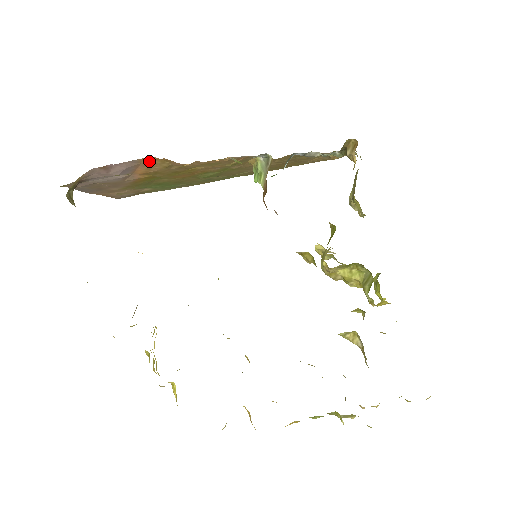
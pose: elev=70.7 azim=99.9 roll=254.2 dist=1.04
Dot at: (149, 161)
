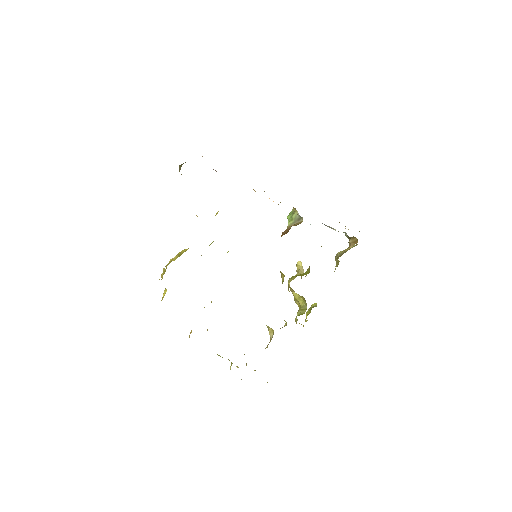
Dot at: occluded
